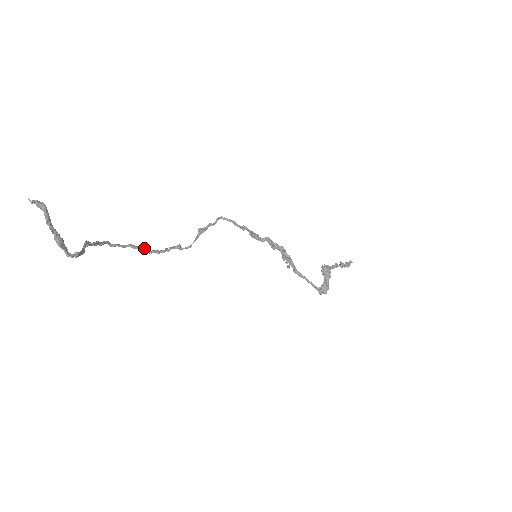
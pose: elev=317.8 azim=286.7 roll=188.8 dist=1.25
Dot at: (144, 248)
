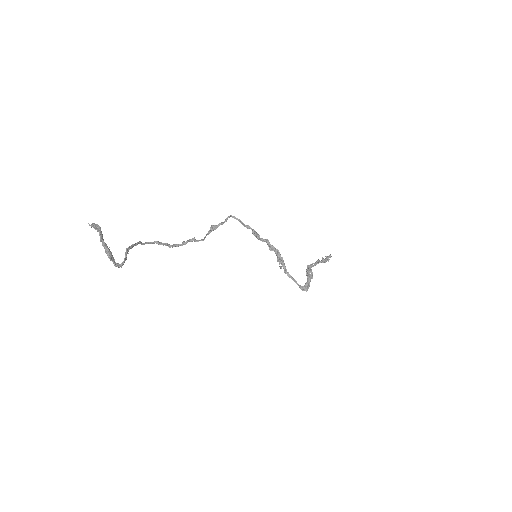
Dot at: (167, 244)
